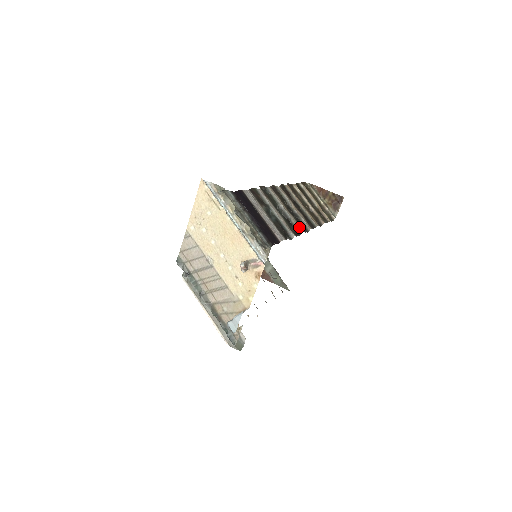
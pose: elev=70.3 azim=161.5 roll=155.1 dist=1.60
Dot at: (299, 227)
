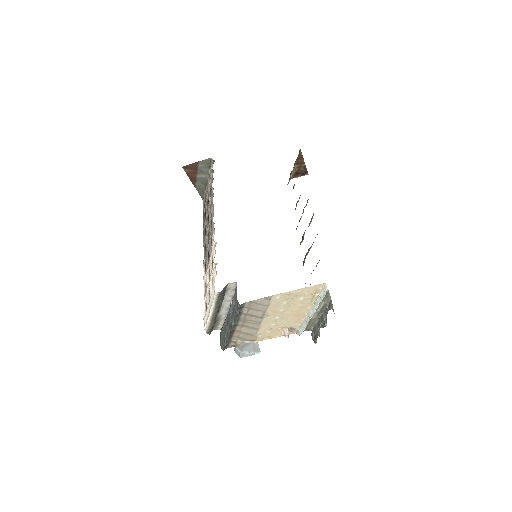
Dot at: (304, 260)
